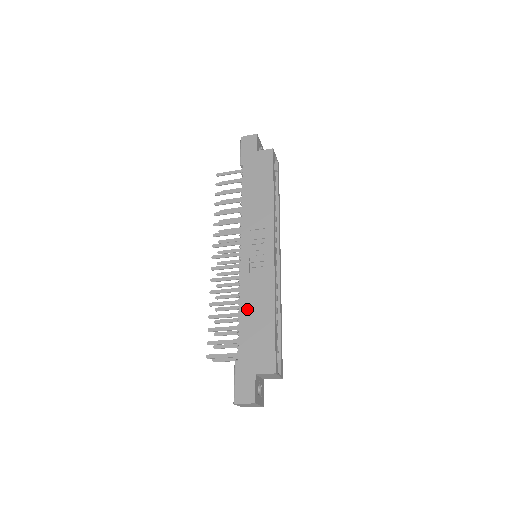
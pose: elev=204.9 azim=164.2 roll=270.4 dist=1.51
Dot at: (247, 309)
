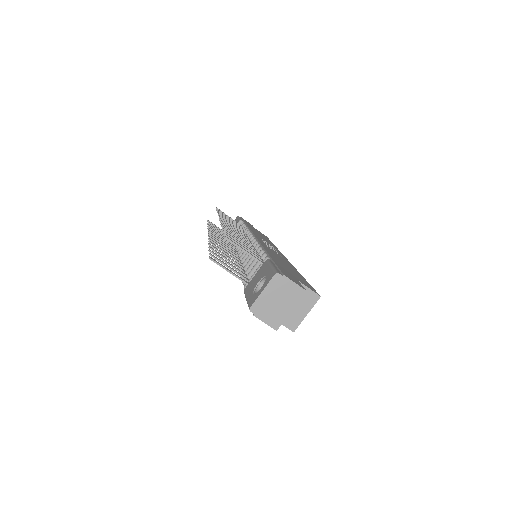
Dot at: (272, 253)
